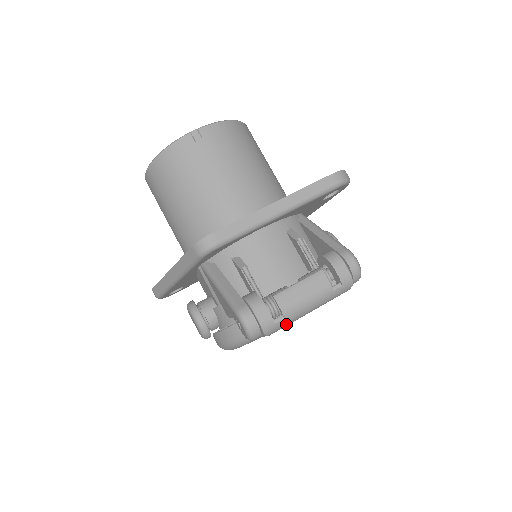
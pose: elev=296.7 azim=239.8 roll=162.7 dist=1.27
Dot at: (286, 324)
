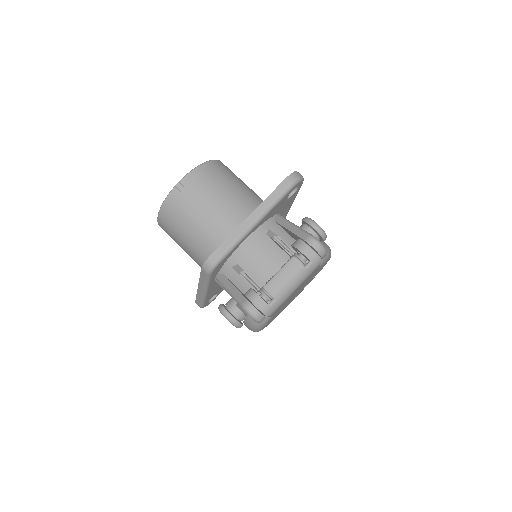
Dot at: (280, 304)
